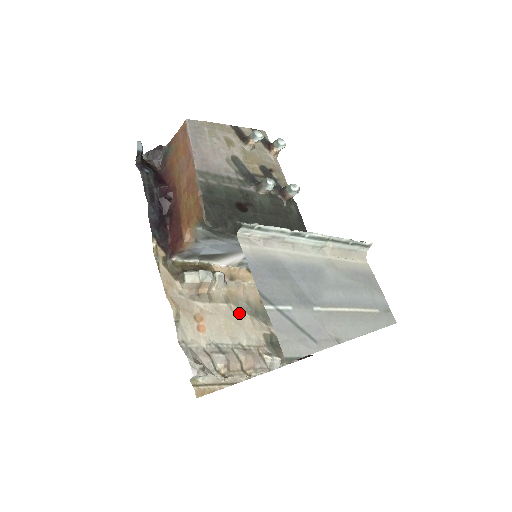
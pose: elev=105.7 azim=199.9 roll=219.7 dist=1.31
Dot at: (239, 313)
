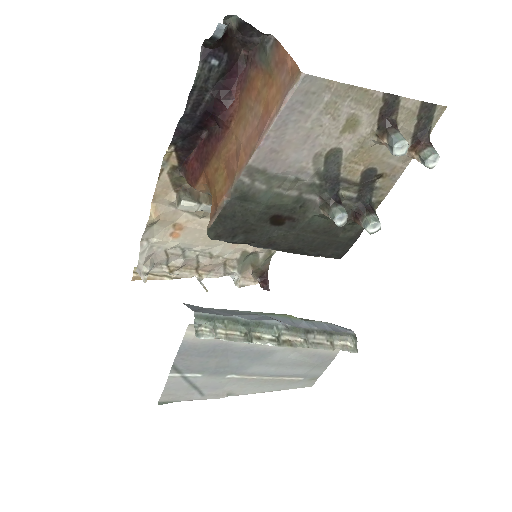
Dot at: occluded
